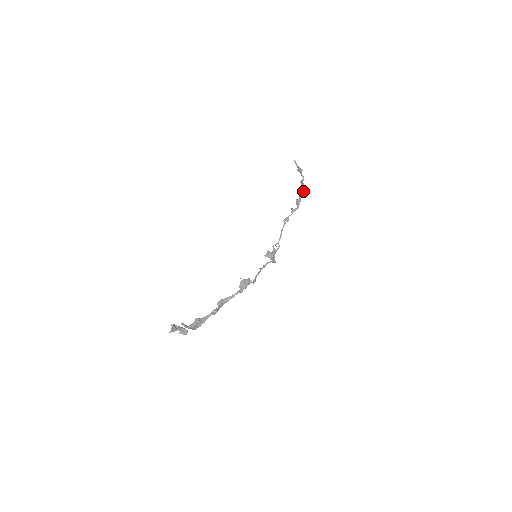
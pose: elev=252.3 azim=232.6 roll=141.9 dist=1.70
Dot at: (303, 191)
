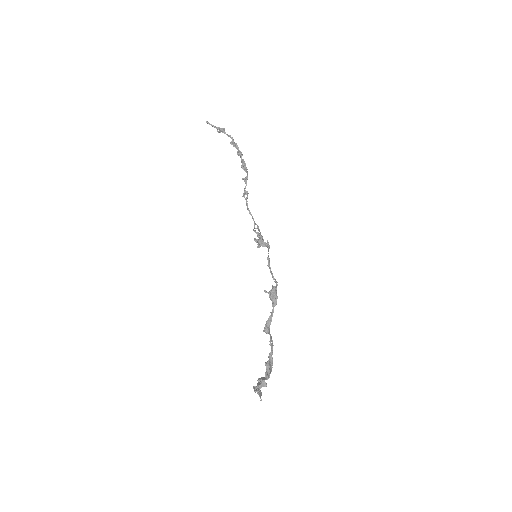
Dot at: (241, 153)
